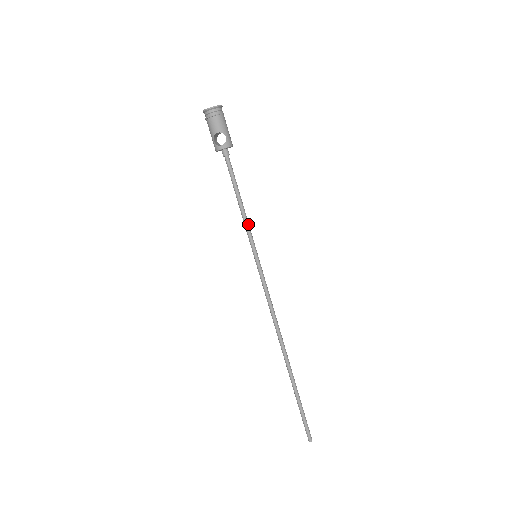
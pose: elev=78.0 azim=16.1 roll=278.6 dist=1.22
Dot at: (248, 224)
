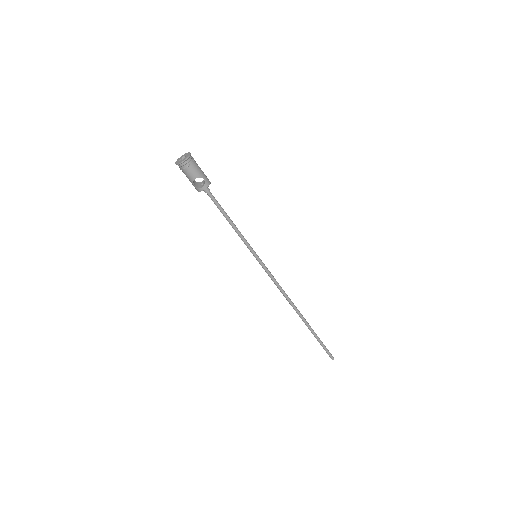
Dot at: (242, 236)
